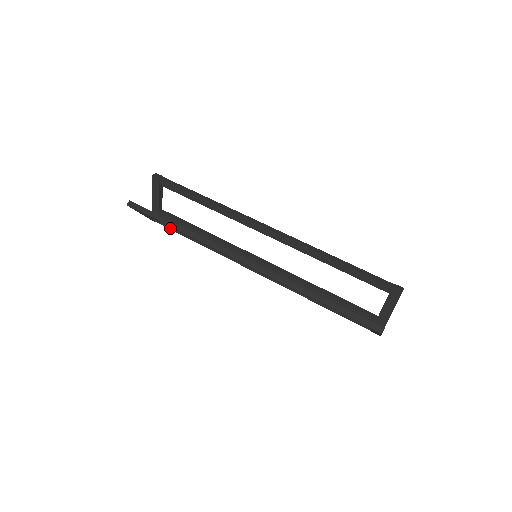
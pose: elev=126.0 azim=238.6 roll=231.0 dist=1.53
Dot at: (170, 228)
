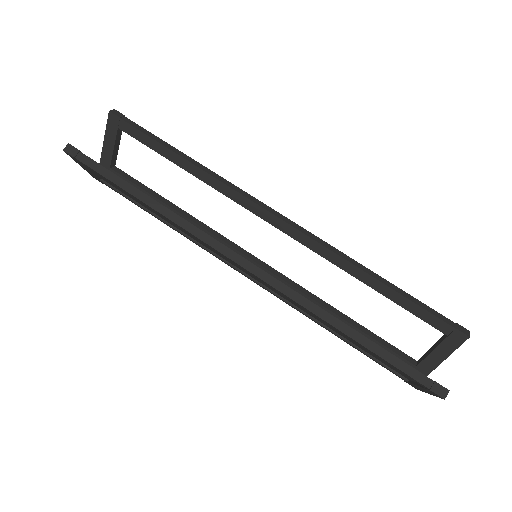
Dot at: (126, 196)
